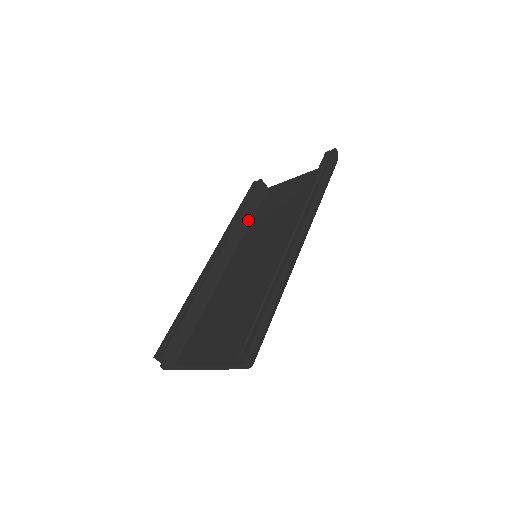
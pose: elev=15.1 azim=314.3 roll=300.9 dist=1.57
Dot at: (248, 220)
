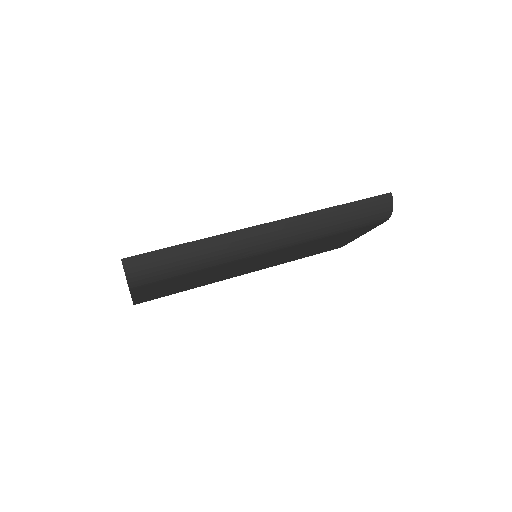
Dot at: occluded
